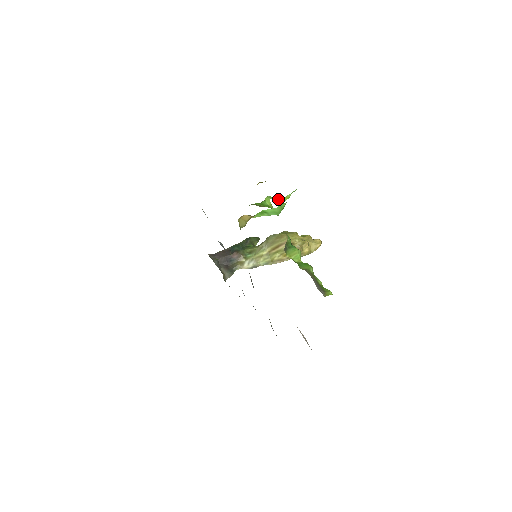
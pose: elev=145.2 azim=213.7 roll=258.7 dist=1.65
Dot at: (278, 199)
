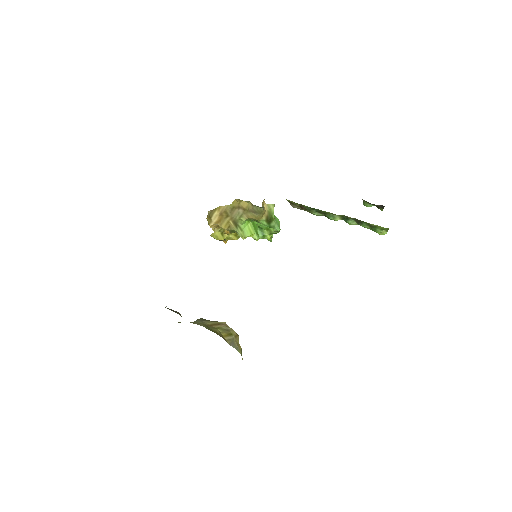
Dot at: (263, 235)
